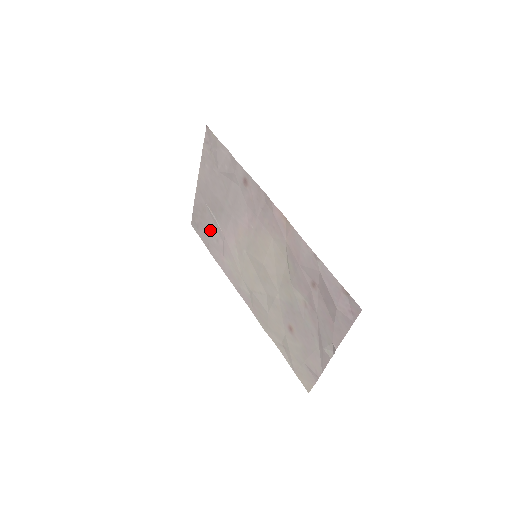
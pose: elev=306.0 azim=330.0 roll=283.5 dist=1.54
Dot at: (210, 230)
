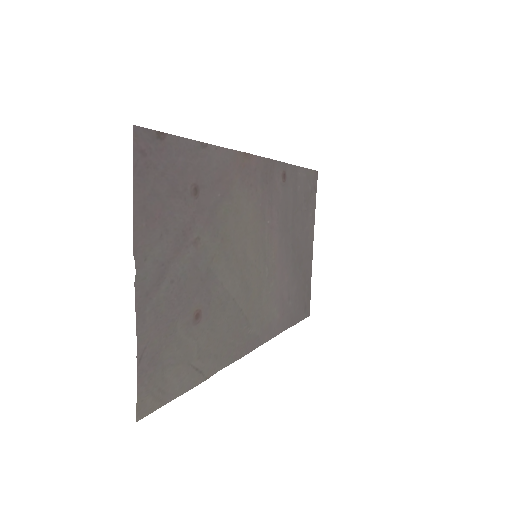
Dot at: (296, 294)
